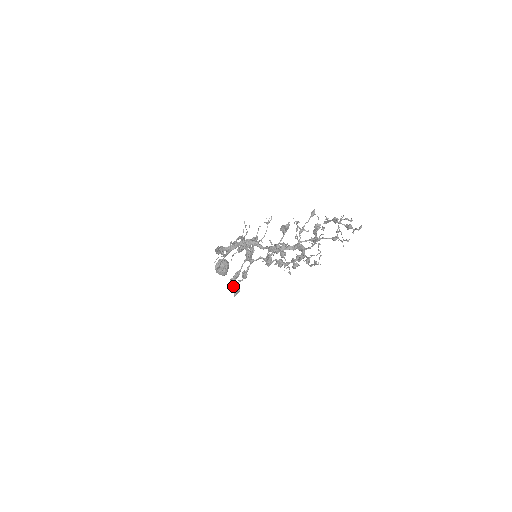
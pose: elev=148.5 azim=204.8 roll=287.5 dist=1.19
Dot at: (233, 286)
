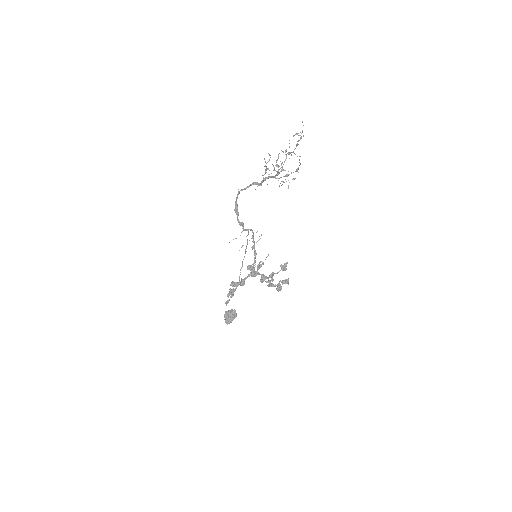
Dot at: (231, 289)
